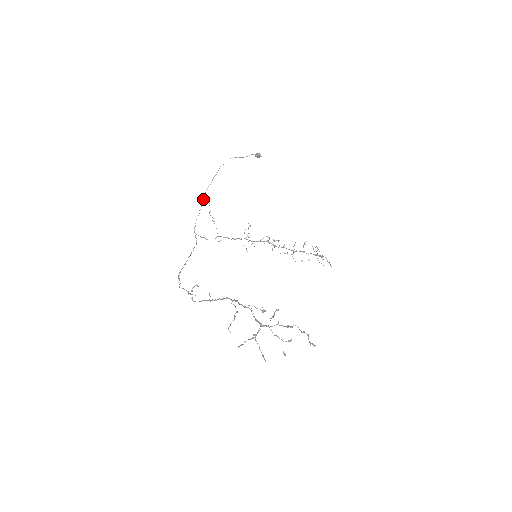
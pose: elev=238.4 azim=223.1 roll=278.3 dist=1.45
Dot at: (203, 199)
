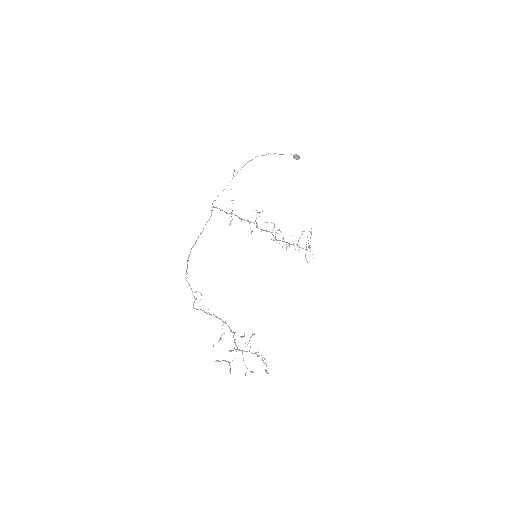
Dot at: (230, 181)
